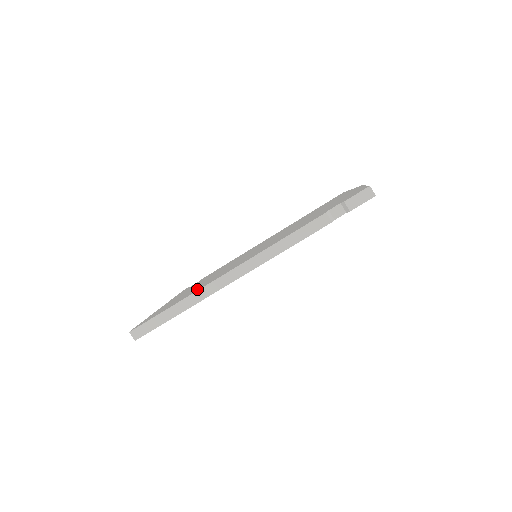
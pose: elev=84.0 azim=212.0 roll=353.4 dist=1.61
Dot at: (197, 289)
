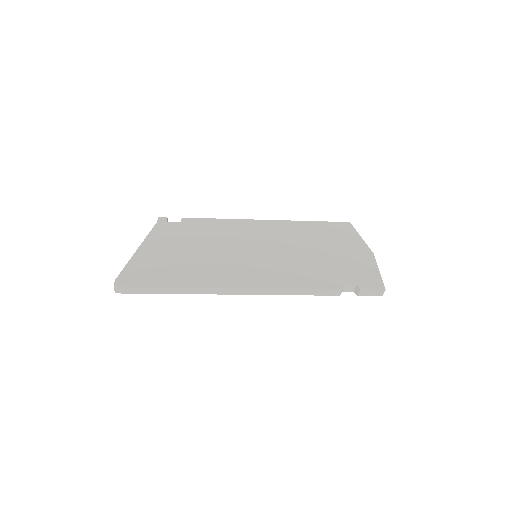
Dot at: (198, 279)
